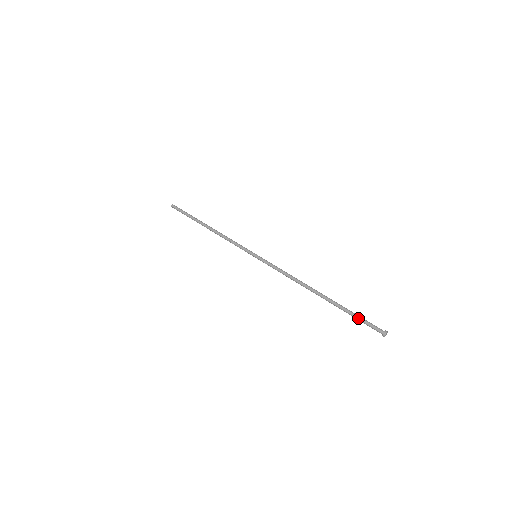
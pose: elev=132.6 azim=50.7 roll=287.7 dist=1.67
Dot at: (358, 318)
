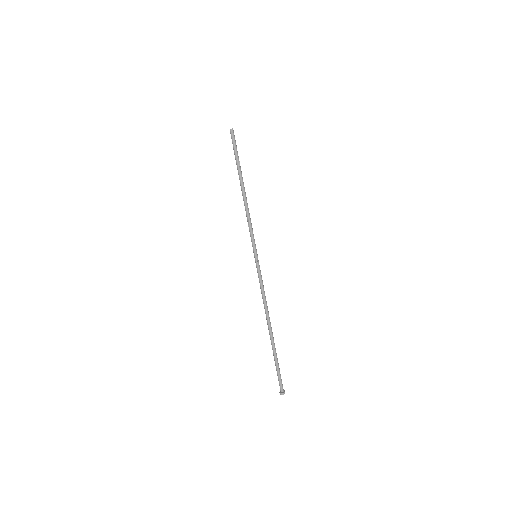
Dot at: (277, 370)
